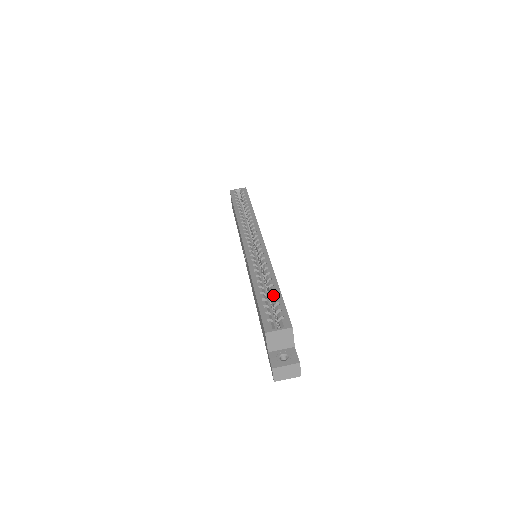
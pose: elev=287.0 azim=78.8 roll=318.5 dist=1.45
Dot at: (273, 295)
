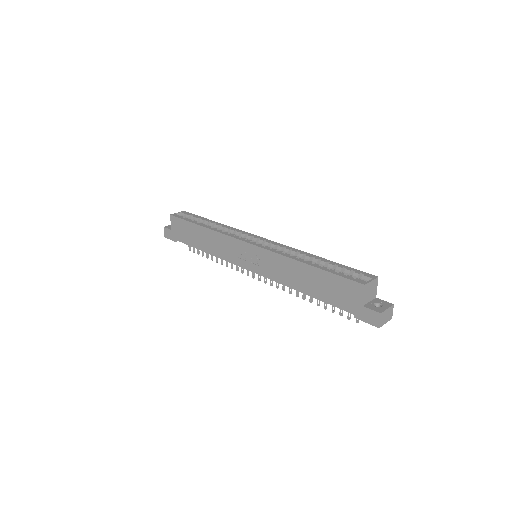
Dot at: (332, 265)
